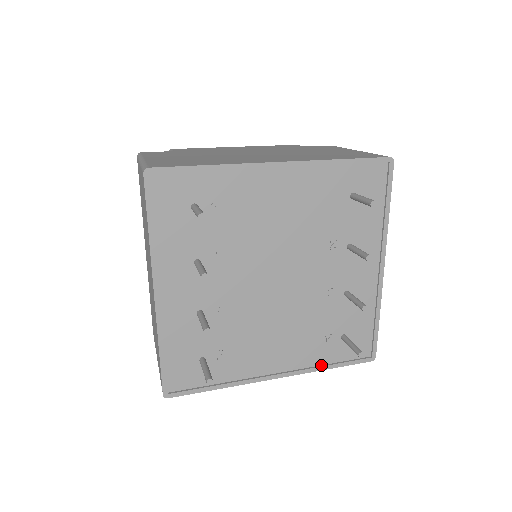
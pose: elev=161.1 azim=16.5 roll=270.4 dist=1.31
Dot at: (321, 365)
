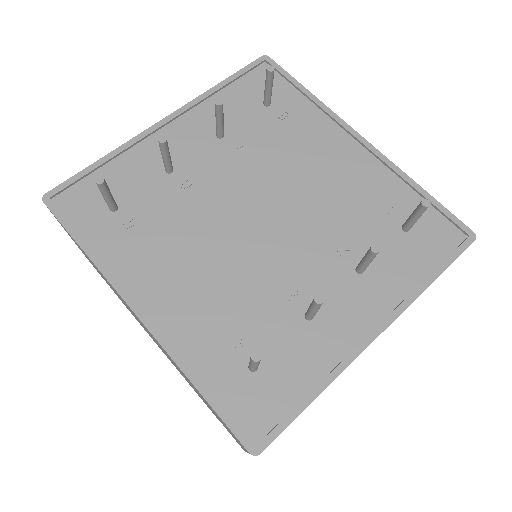
Dot at: (192, 369)
